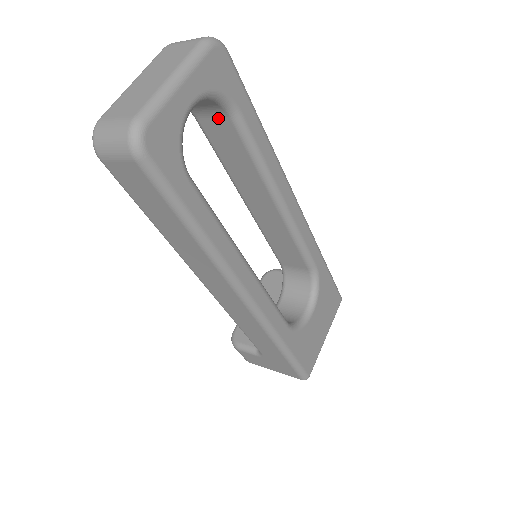
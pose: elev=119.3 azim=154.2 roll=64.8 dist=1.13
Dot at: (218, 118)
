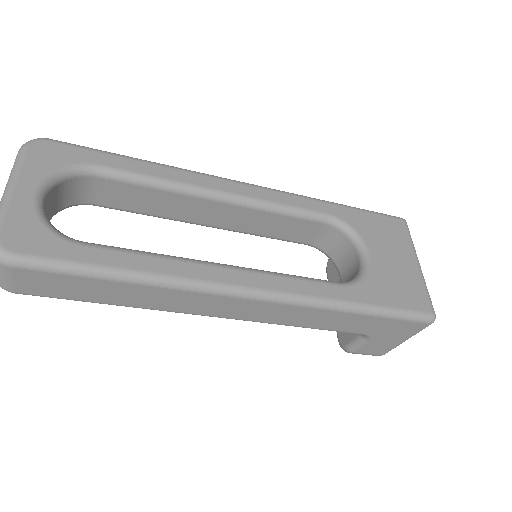
Dot at: (96, 187)
